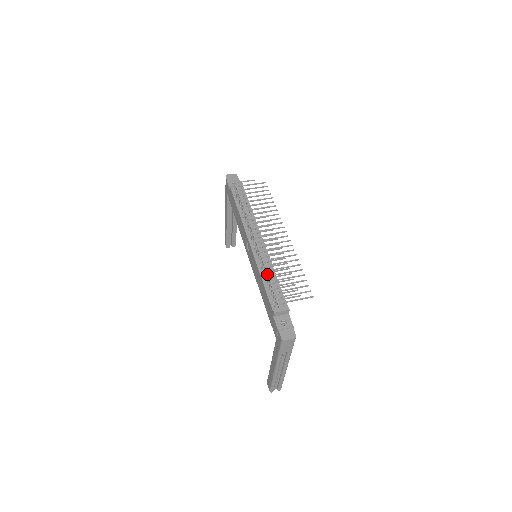
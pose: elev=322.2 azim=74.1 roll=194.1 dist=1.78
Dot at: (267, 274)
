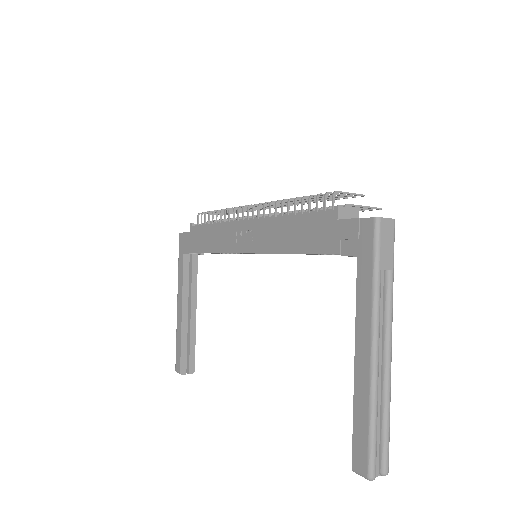
Dot at: occluded
